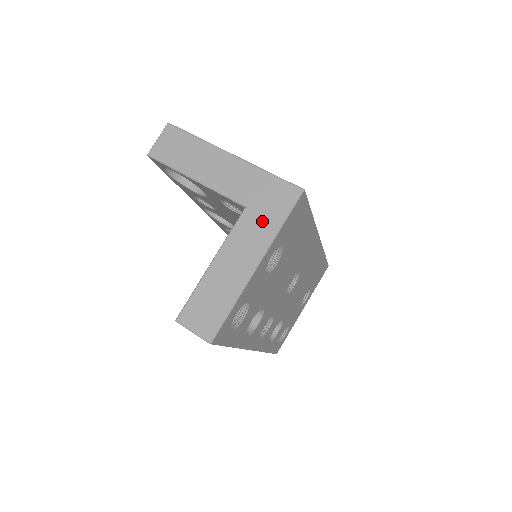
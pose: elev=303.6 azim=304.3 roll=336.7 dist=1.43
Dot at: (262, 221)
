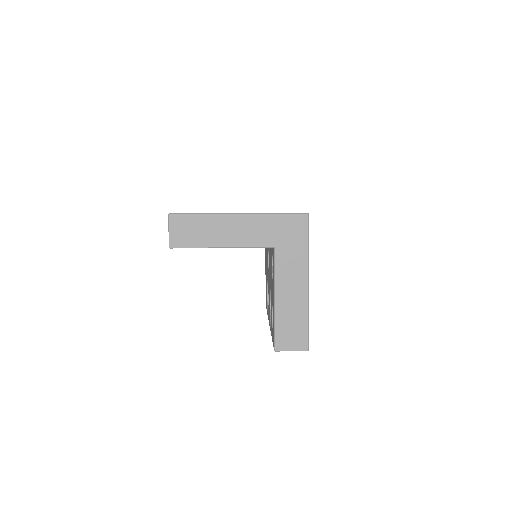
Dot at: (293, 251)
